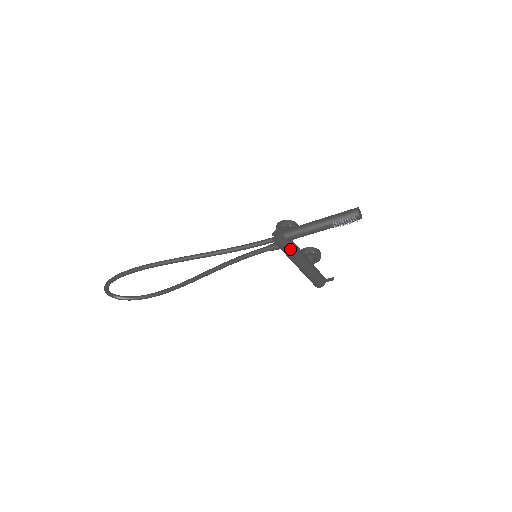
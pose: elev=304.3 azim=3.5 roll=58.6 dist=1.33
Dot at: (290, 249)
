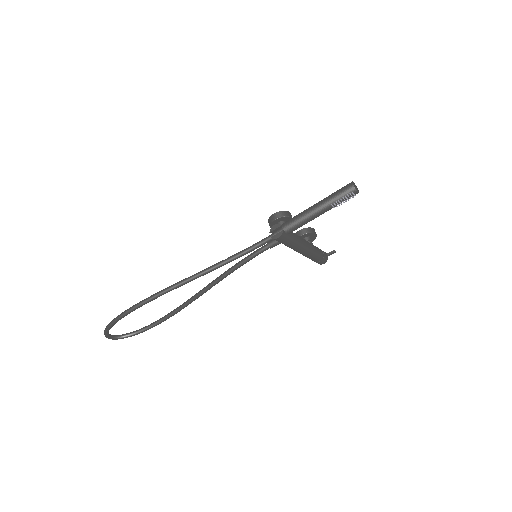
Dot at: (291, 241)
